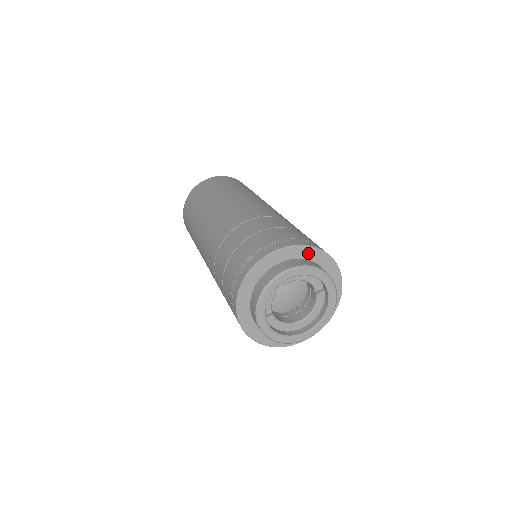
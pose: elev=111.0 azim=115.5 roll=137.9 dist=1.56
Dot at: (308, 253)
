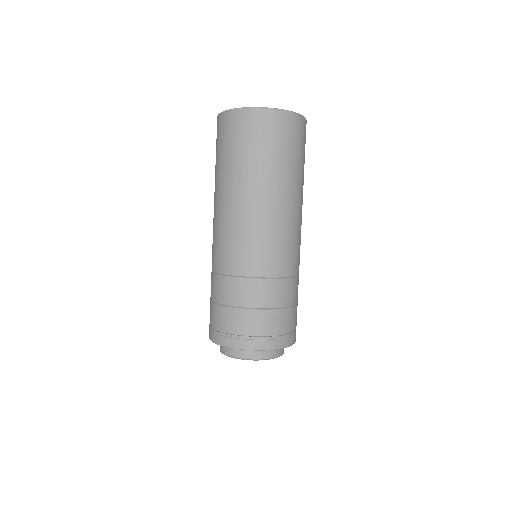
Dot at: occluded
